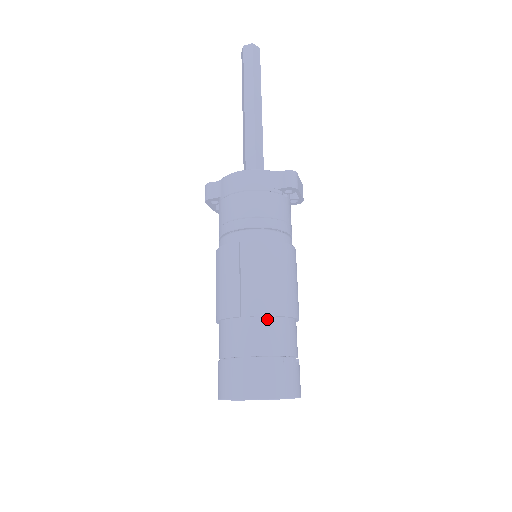
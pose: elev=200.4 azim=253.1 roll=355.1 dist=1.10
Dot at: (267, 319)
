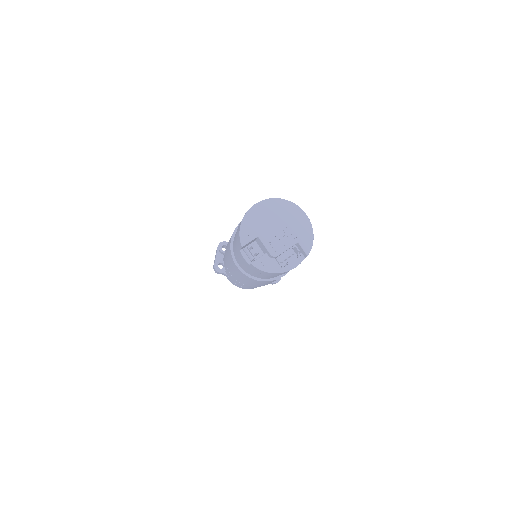
Dot at: occluded
